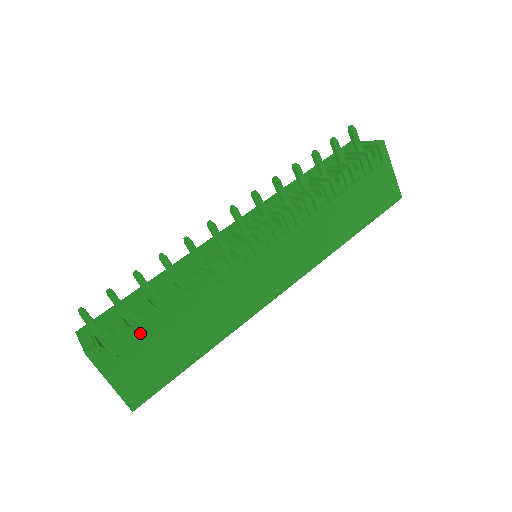
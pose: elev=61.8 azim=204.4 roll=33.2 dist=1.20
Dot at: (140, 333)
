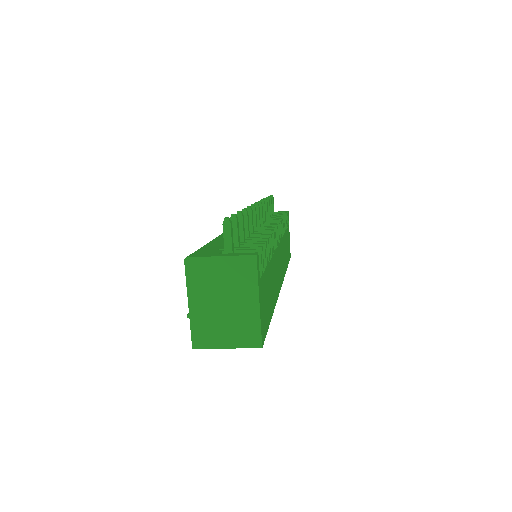
Dot at: occluded
